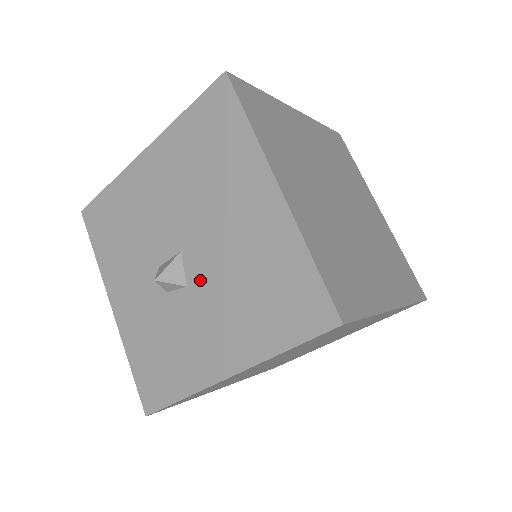
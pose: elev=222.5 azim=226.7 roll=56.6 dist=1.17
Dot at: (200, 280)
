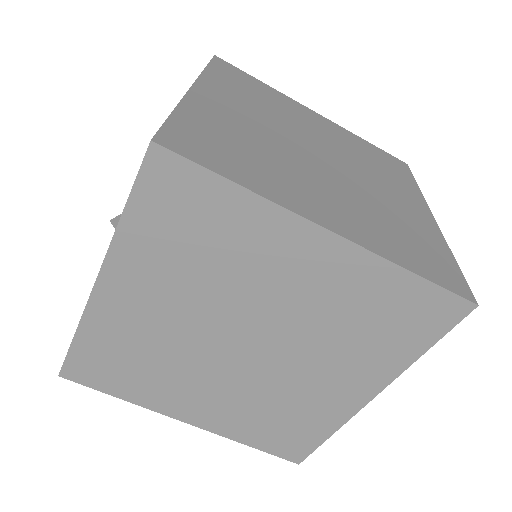
Dot at: occluded
